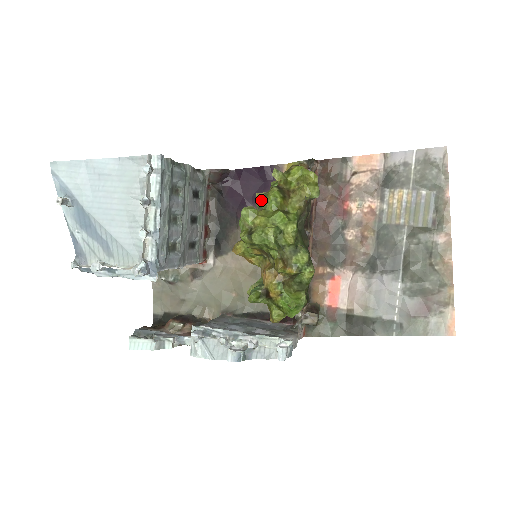
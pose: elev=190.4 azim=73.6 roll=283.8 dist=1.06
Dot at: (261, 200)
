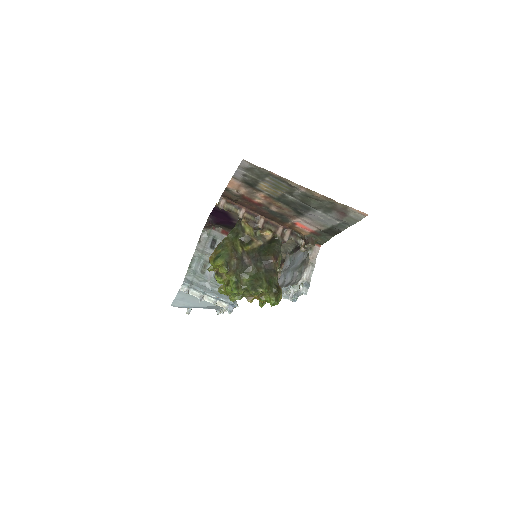
Dot at: occluded
